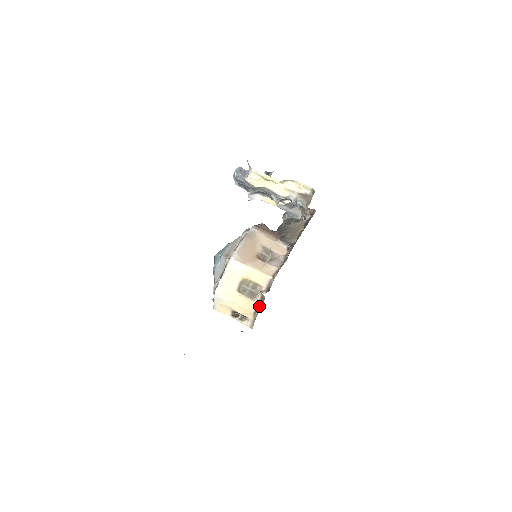
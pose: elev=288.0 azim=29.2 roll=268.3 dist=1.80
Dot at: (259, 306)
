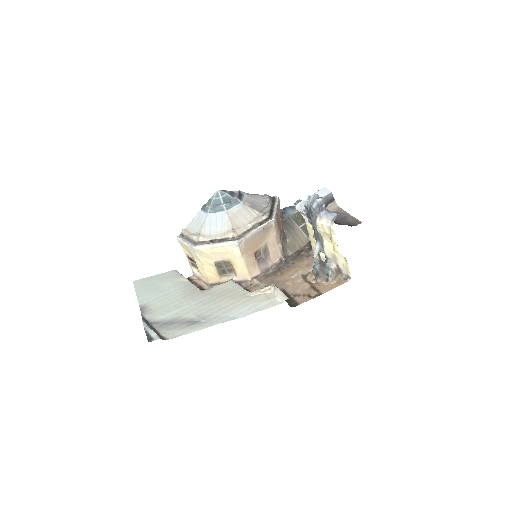
Dot at: occluded
